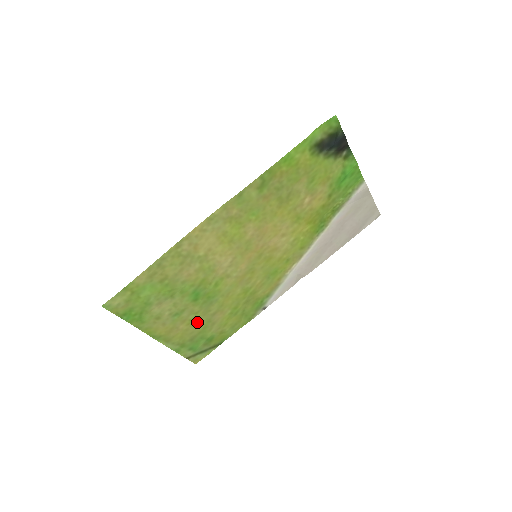
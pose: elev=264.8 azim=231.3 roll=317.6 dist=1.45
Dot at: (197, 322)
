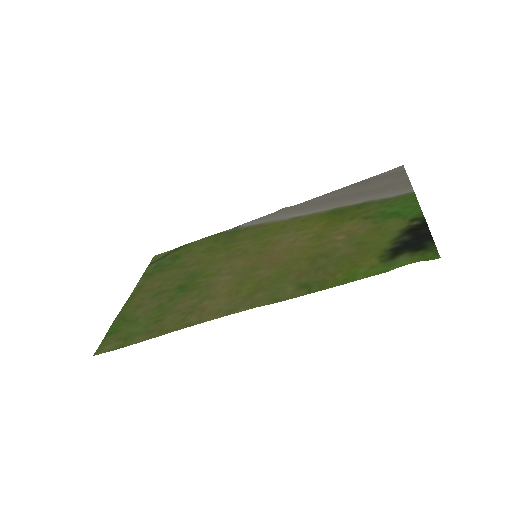
Dot at: (172, 275)
